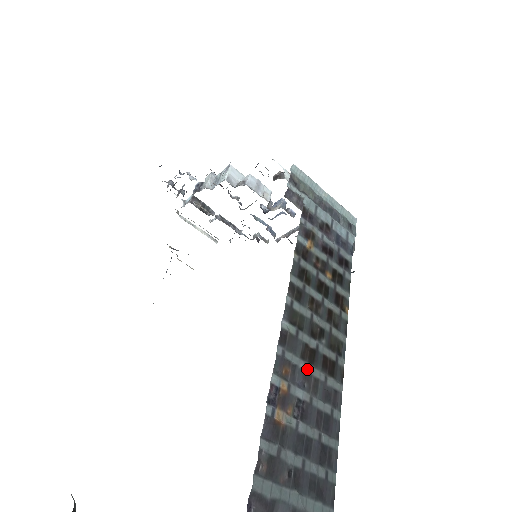
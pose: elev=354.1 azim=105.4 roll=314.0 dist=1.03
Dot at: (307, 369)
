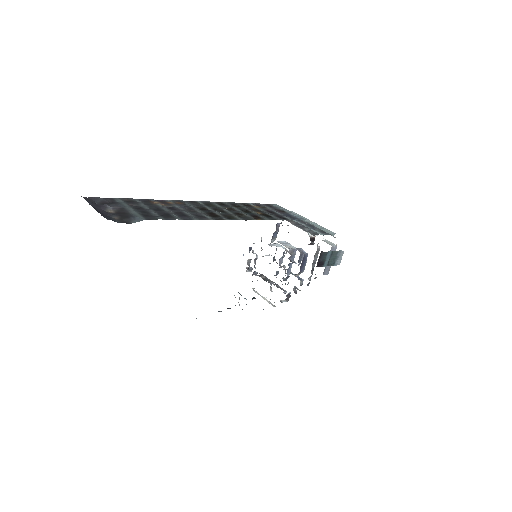
Dot at: (194, 209)
